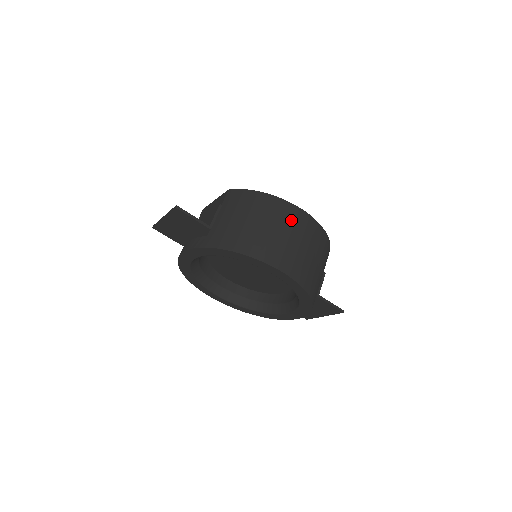
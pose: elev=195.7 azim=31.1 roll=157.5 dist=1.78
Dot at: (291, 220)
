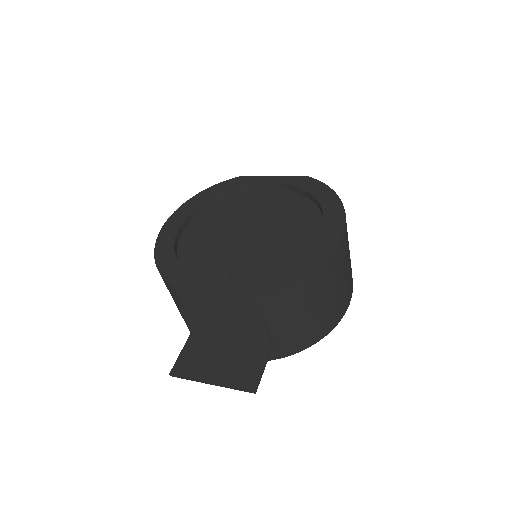
Dot at: (342, 260)
